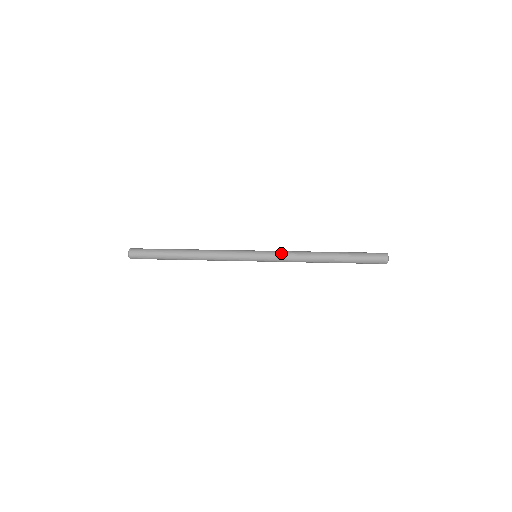
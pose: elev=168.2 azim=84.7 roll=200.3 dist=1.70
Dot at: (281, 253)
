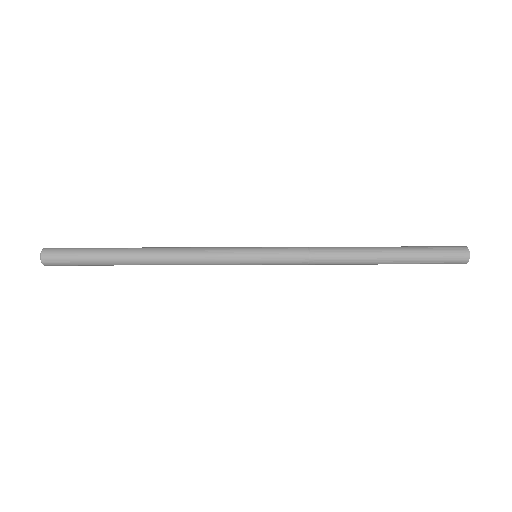
Dot at: (297, 247)
